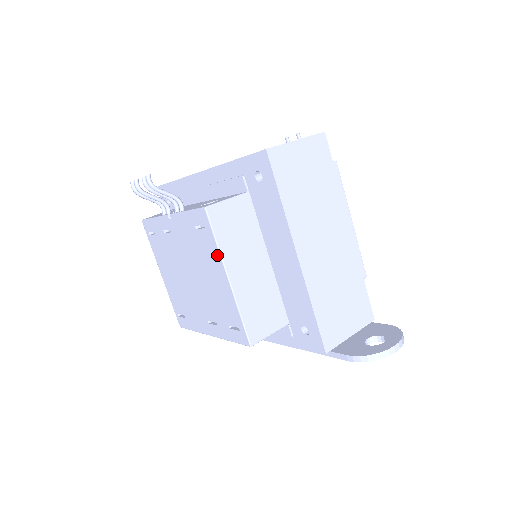
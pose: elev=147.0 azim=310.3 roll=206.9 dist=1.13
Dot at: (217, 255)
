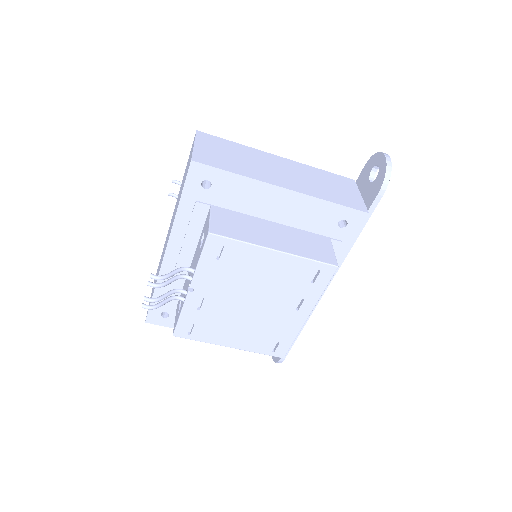
Dot at: (251, 249)
